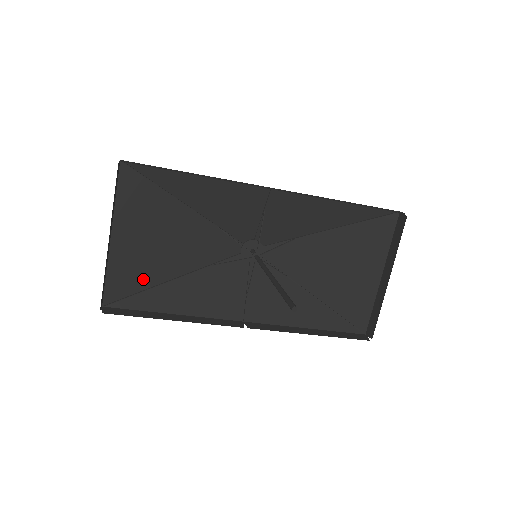
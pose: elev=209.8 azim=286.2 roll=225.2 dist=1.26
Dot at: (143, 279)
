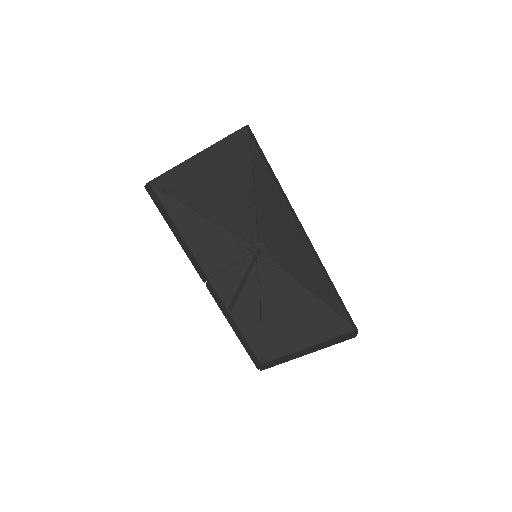
Dot at: (186, 194)
